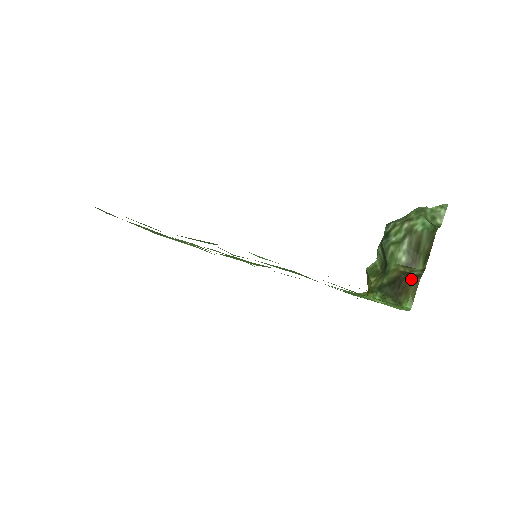
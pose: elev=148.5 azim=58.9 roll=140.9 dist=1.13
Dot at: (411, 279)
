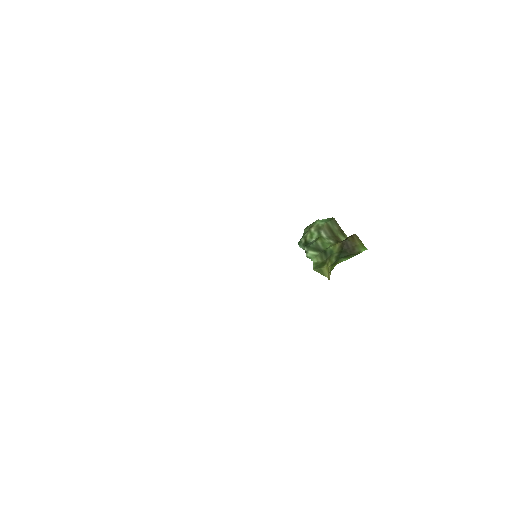
Dot at: (351, 237)
